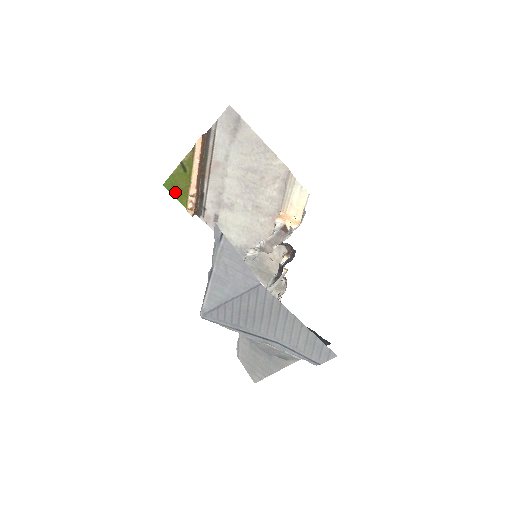
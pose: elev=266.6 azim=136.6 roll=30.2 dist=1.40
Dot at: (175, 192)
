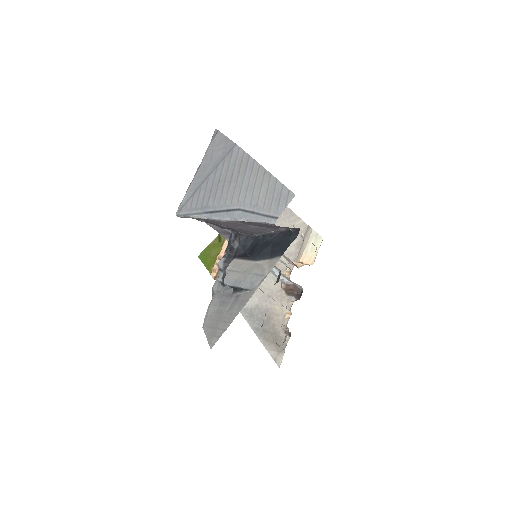
Dot at: (206, 261)
